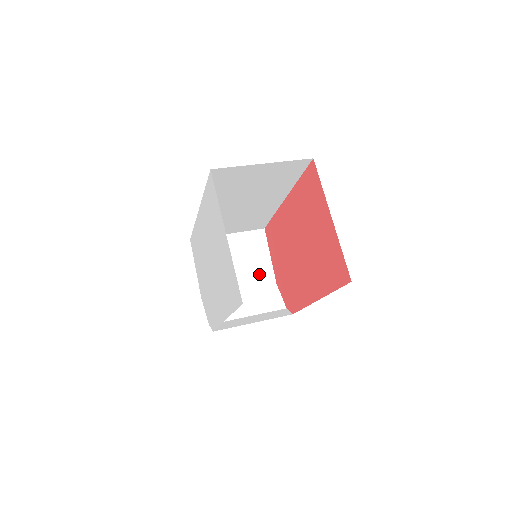
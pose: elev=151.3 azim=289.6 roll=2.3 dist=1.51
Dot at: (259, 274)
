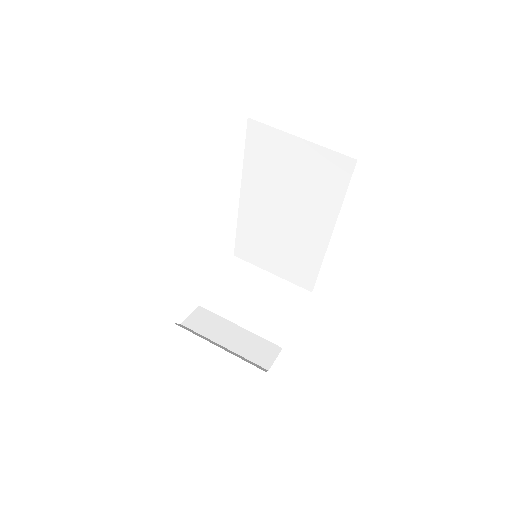
Dot at: (272, 326)
